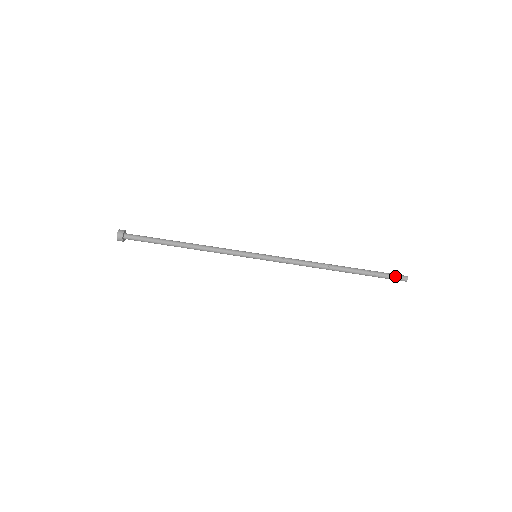
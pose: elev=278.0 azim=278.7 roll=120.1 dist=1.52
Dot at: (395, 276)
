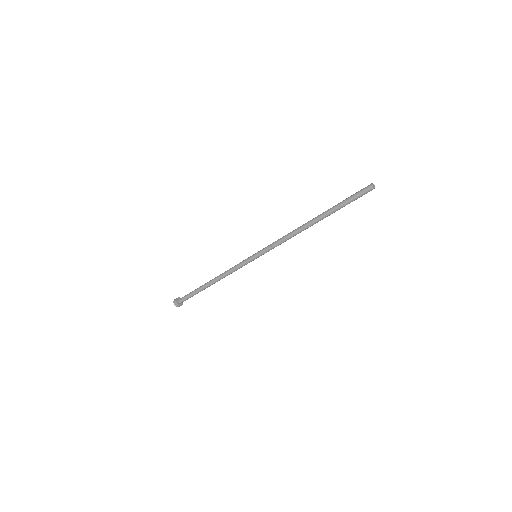
Dot at: (361, 194)
